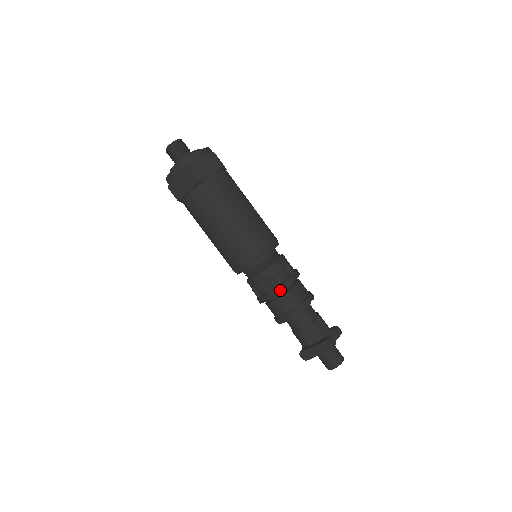
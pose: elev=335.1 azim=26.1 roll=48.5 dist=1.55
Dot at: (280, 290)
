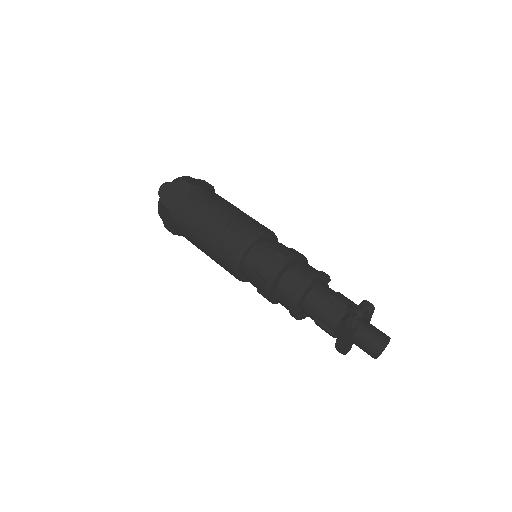
Dot at: (271, 281)
